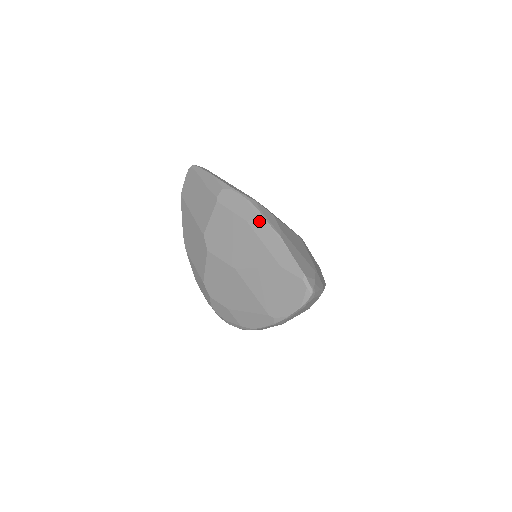
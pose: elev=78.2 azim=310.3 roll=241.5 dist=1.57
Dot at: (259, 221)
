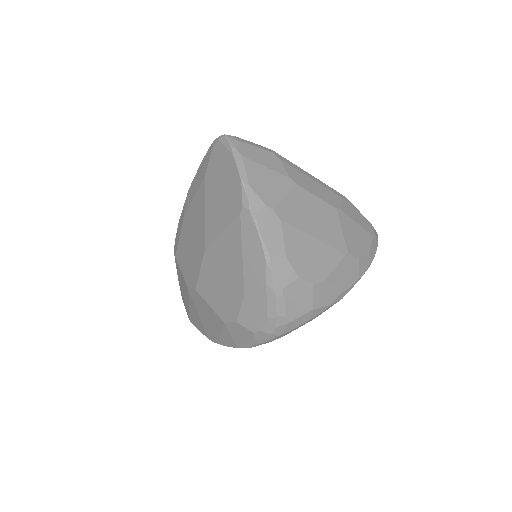
Dot at: (186, 202)
